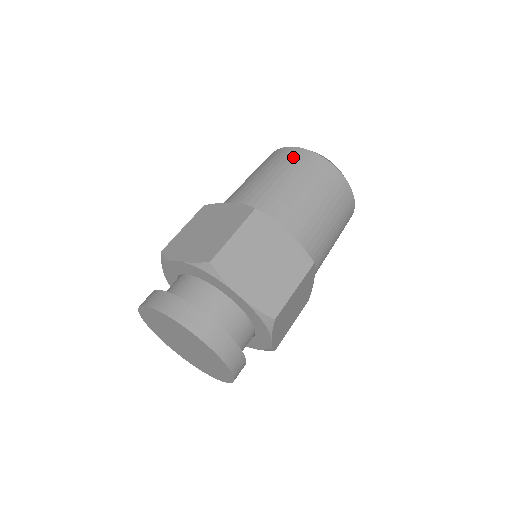
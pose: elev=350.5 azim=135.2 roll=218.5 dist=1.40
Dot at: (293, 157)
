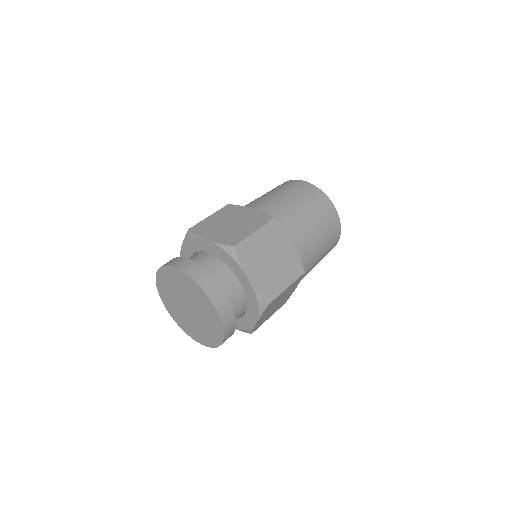
Dot at: (306, 189)
